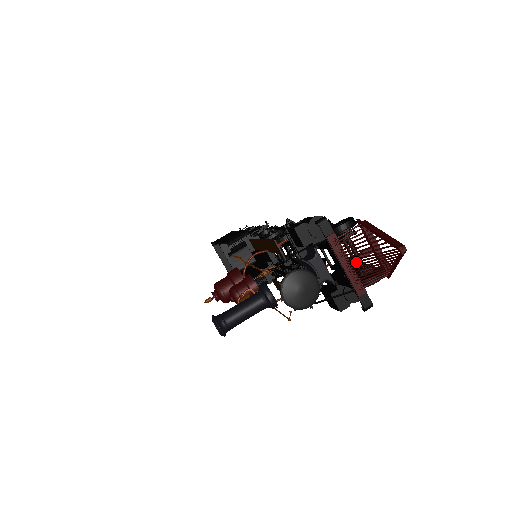
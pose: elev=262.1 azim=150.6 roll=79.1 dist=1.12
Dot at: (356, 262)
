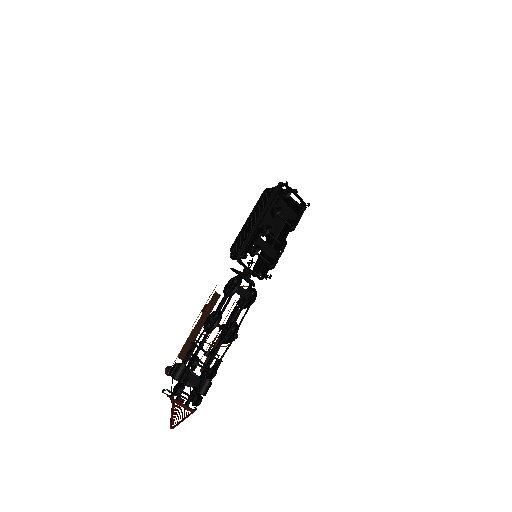
Dot at: (177, 407)
